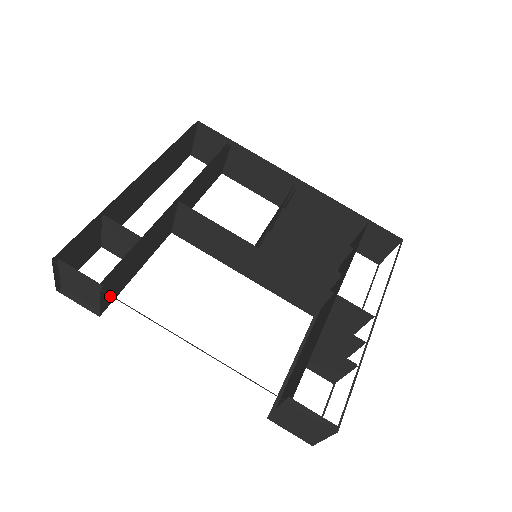
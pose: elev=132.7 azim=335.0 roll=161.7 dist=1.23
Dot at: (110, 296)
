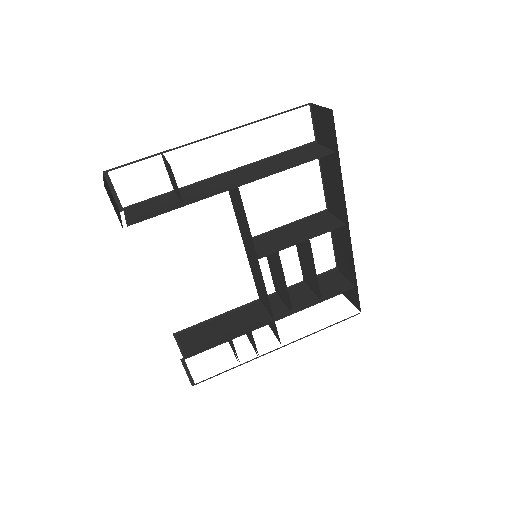
Dot at: (135, 212)
